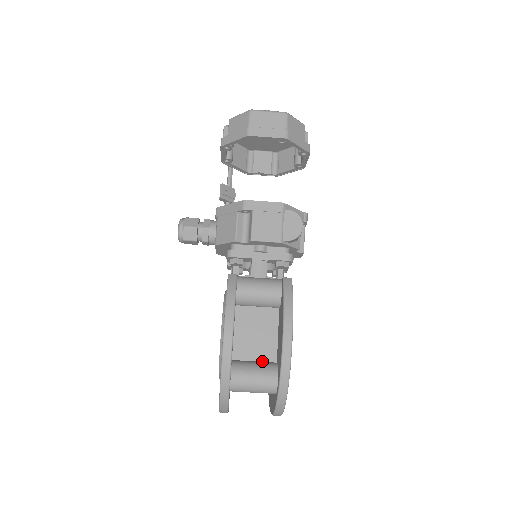
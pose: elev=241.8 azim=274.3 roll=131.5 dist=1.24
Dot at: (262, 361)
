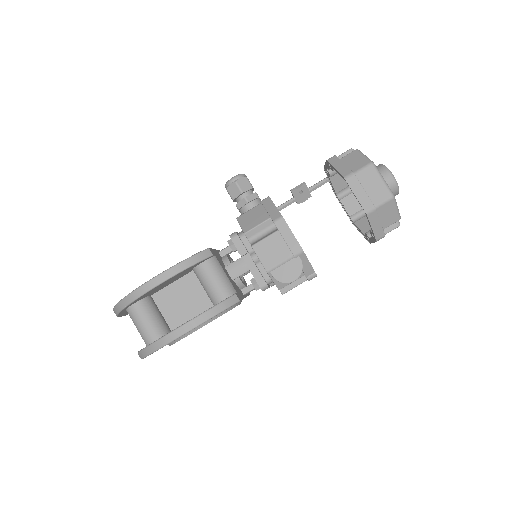
Dot at: (166, 319)
